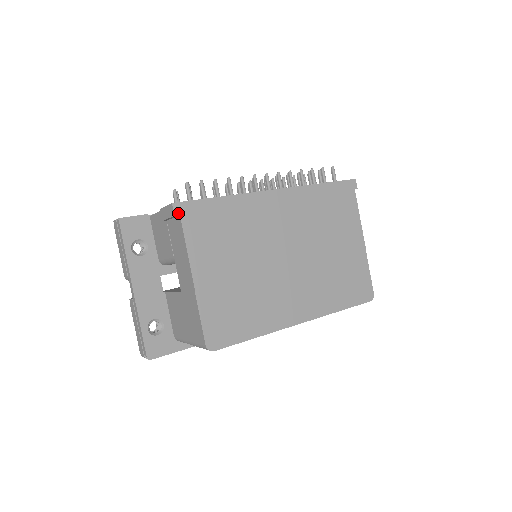
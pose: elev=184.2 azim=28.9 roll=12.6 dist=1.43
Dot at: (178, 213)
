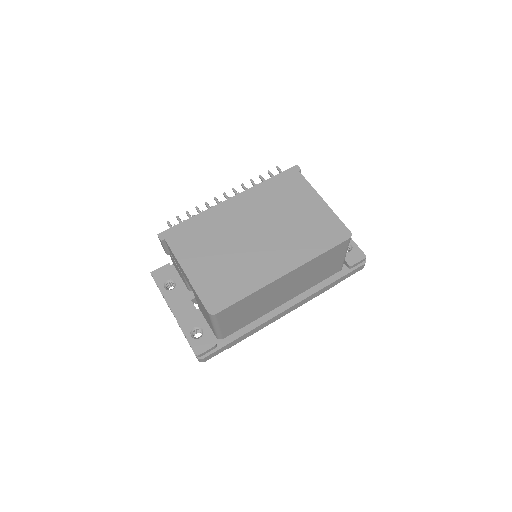
Dot at: (163, 239)
